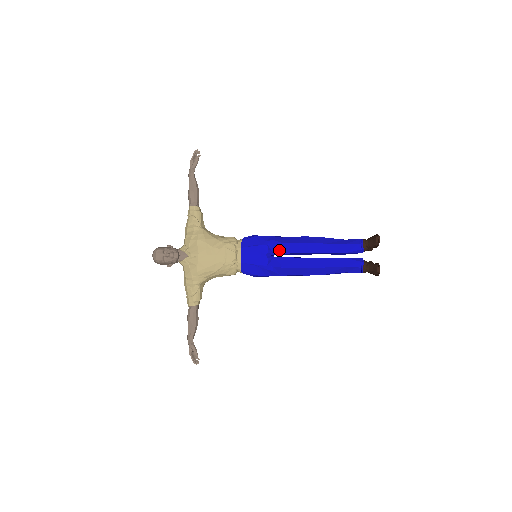
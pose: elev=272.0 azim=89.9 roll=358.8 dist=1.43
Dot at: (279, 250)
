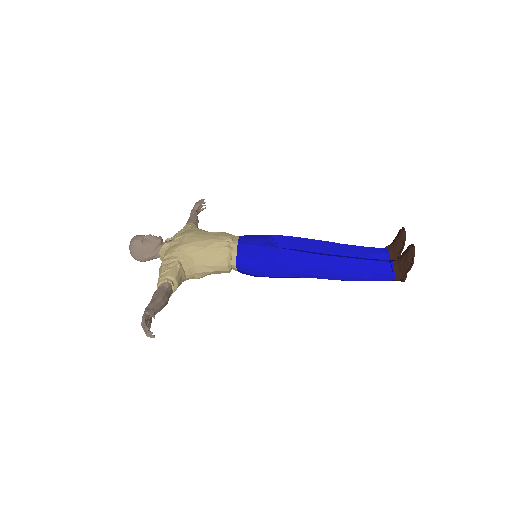
Dot at: (285, 242)
